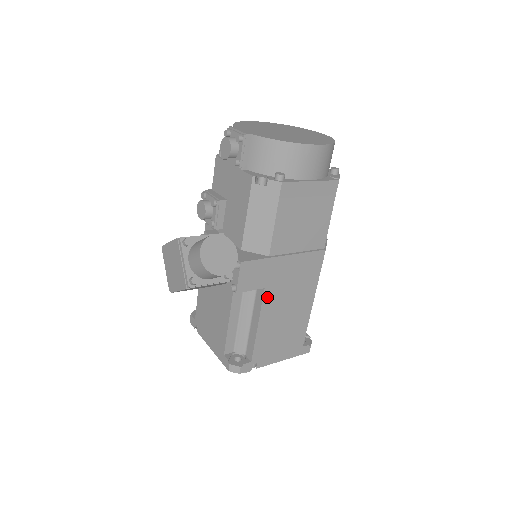
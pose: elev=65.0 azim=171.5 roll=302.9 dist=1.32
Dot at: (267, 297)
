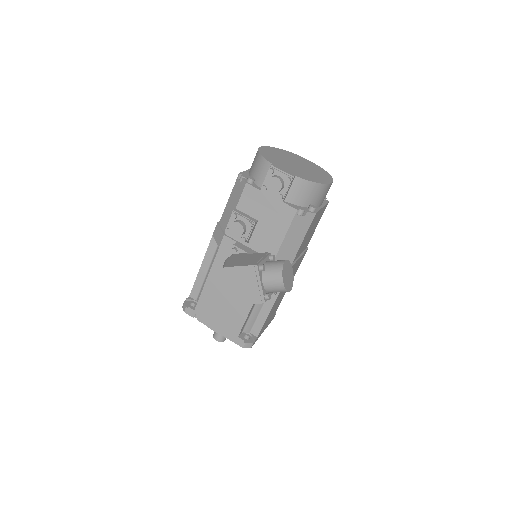
Dot at: occluded
